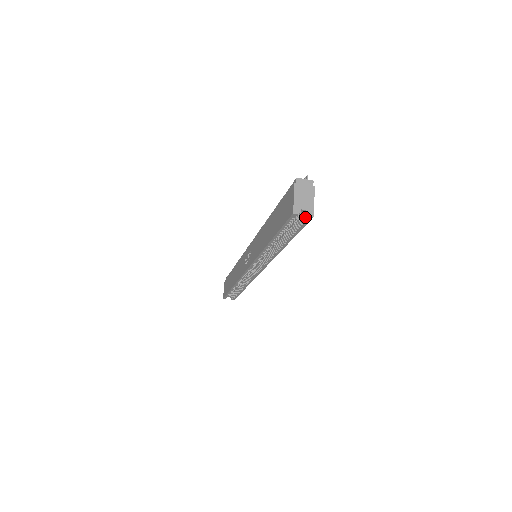
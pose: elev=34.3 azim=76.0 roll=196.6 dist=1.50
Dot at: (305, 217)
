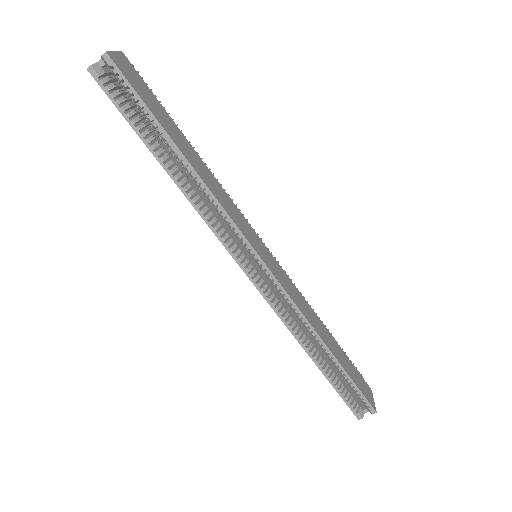
Dot at: (108, 66)
